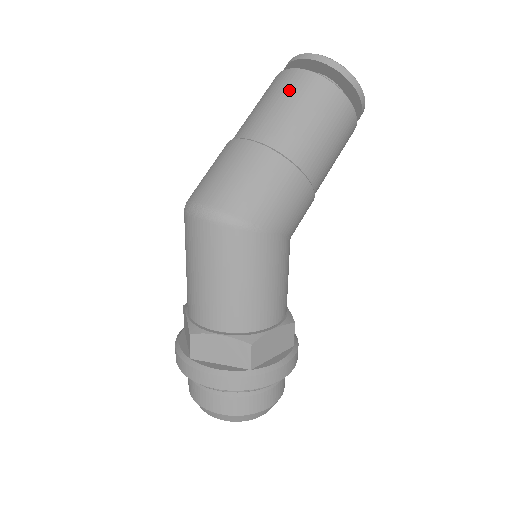
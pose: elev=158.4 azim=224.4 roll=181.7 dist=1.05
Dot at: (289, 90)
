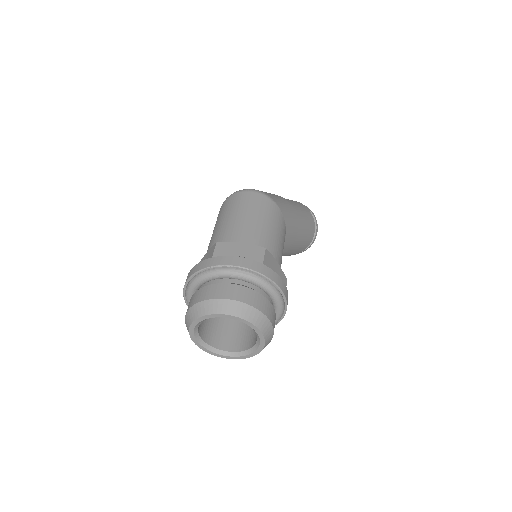
Dot at: occluded
